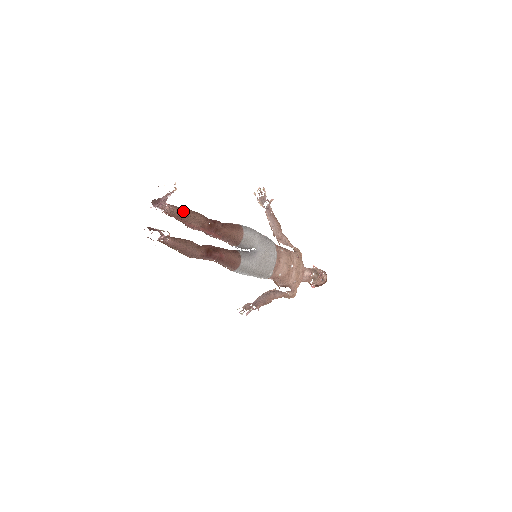
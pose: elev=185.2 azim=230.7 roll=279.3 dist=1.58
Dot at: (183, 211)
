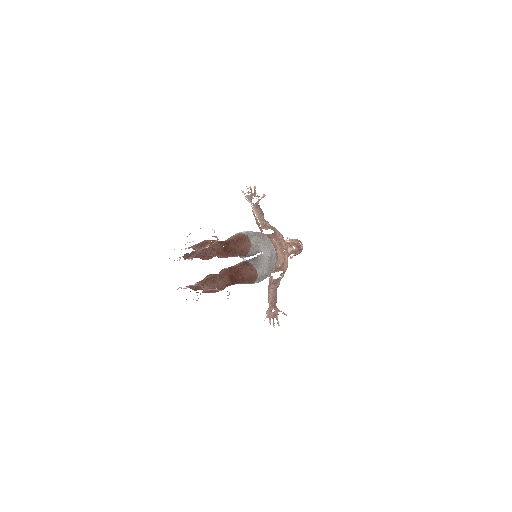
Dot at: (204, 248)
